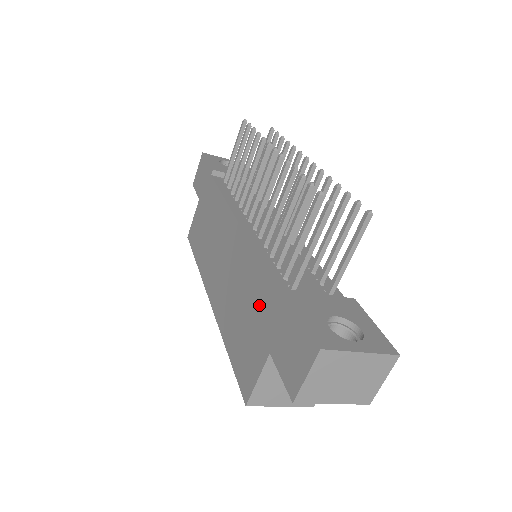
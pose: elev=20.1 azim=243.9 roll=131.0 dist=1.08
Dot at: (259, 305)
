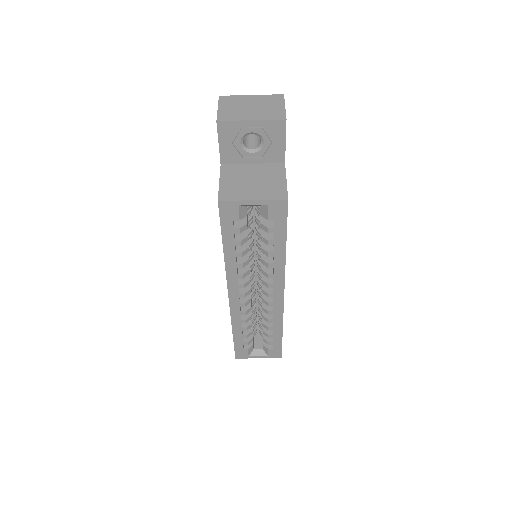
Dot at: occluded
